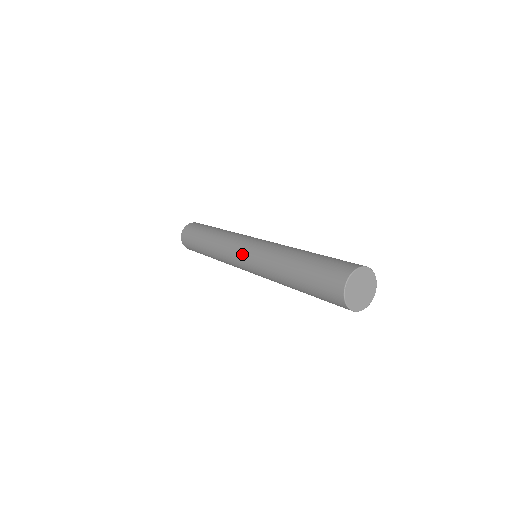
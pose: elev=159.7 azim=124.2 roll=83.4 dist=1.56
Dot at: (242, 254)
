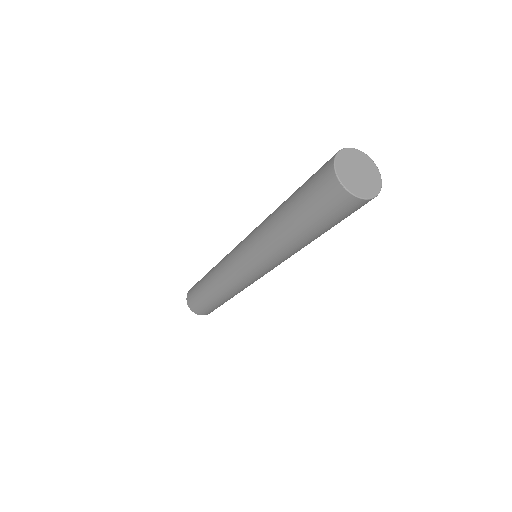
Dot at: (243, 267)
